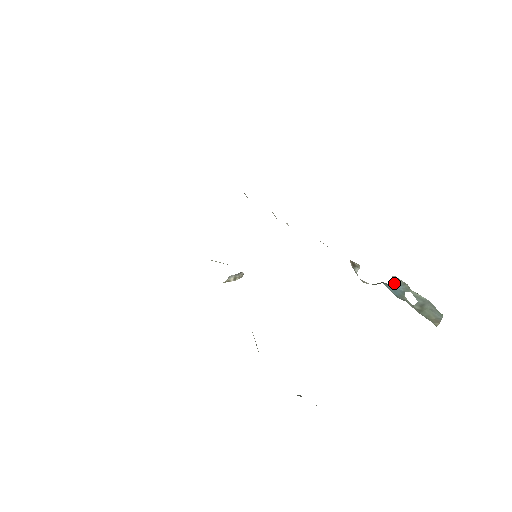
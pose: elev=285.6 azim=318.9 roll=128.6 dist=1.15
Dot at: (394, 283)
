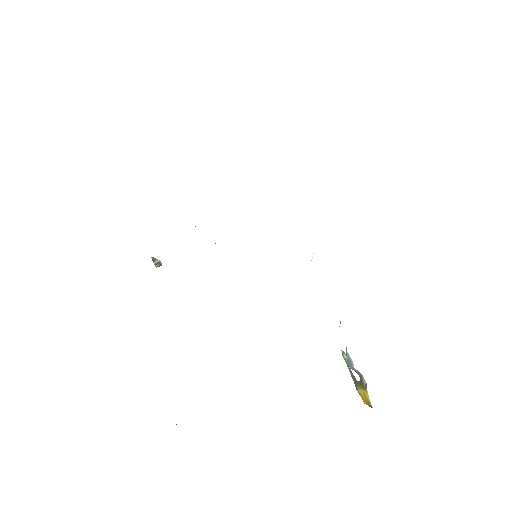
Dot at: occluded
